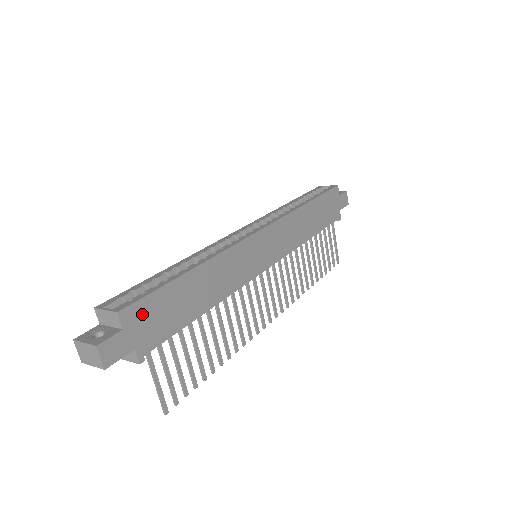
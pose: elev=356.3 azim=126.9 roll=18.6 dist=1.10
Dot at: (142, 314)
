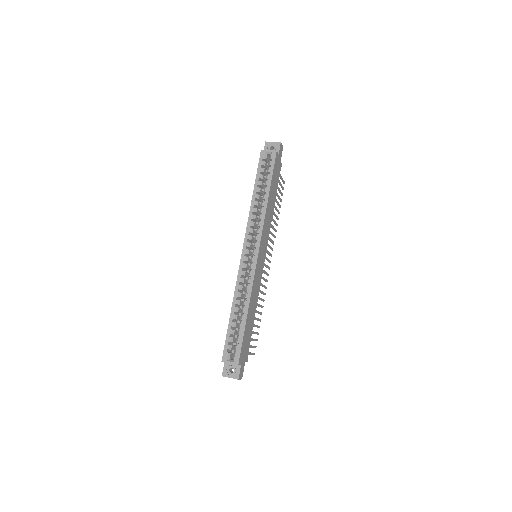
Dot at: (243, 353)
